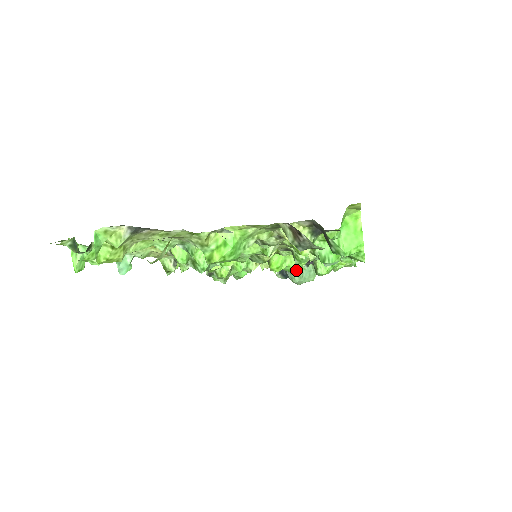
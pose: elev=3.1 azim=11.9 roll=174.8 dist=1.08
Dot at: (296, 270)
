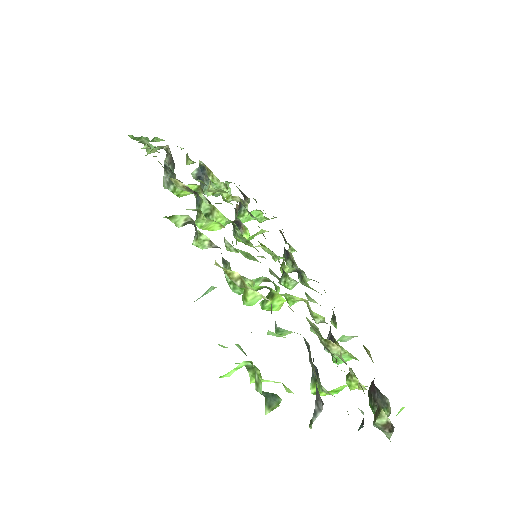
Dot at: occluded
